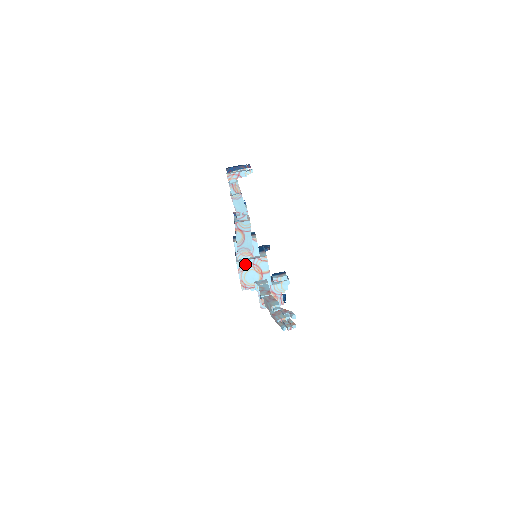
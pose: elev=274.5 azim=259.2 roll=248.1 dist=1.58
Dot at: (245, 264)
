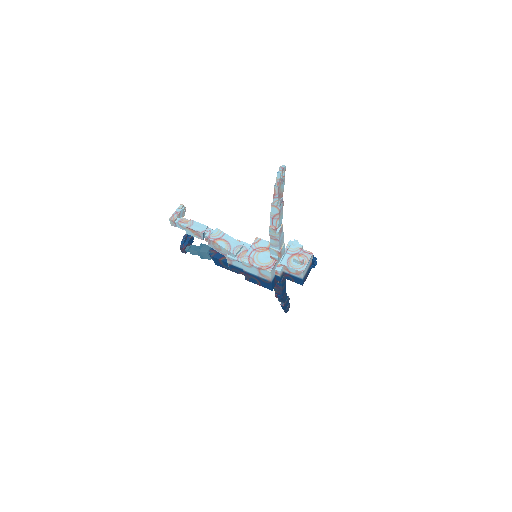
Dot at: (249, 256)
